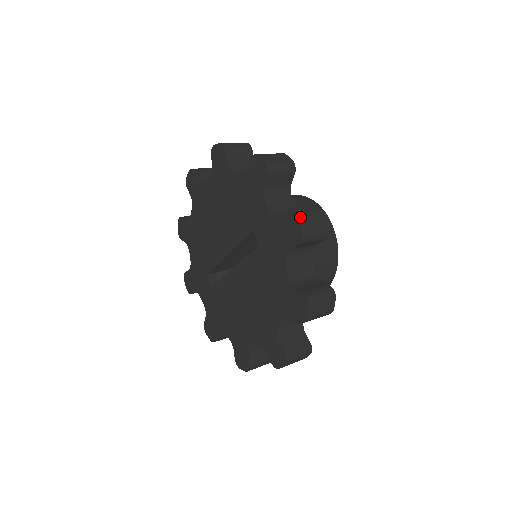
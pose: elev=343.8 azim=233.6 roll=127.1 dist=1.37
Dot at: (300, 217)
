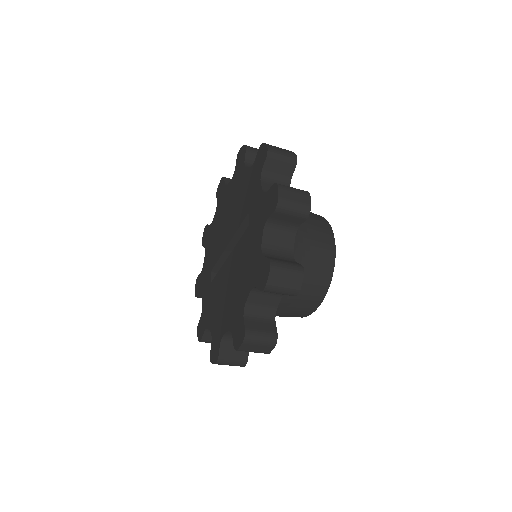
Dot at: (281, 186)
